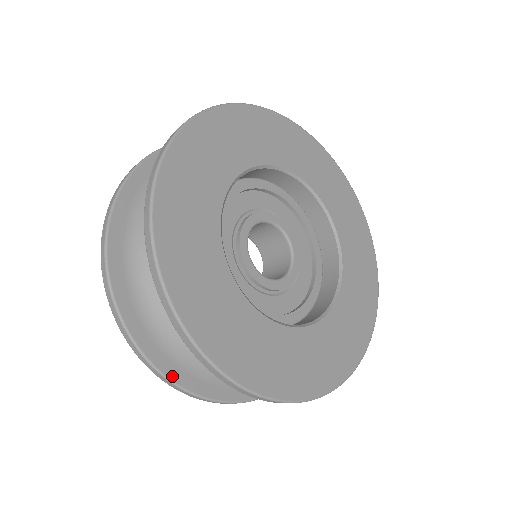
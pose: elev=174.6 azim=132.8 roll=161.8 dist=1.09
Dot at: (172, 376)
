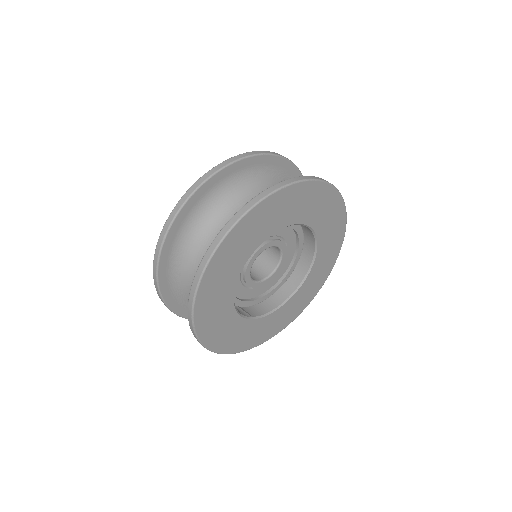
Dot at: occluded
